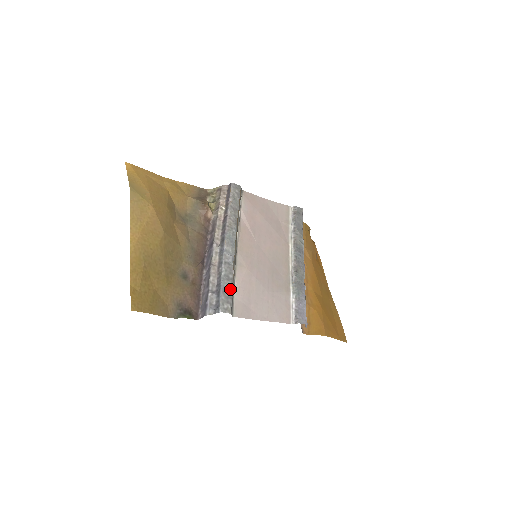
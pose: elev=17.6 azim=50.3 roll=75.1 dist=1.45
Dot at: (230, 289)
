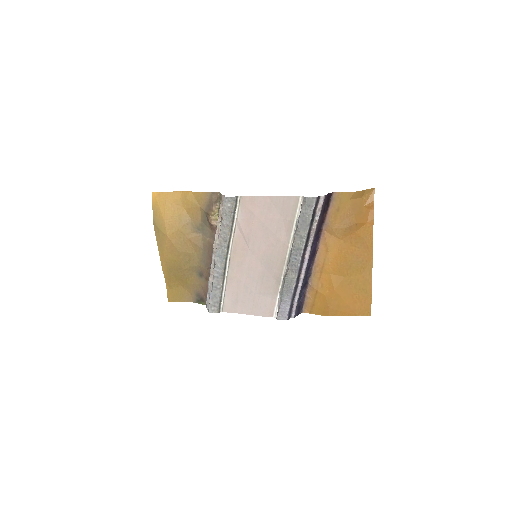
Dot at: (218, 296)
